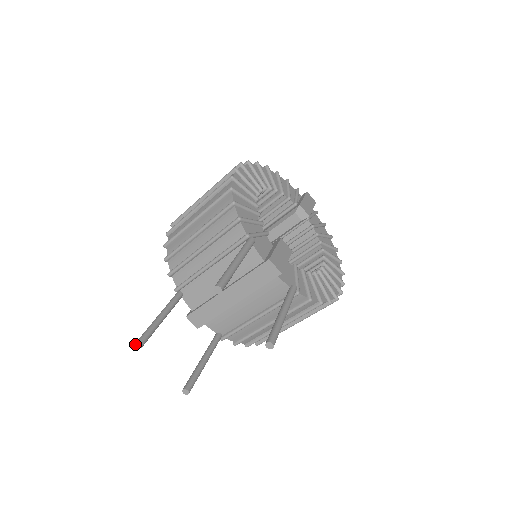
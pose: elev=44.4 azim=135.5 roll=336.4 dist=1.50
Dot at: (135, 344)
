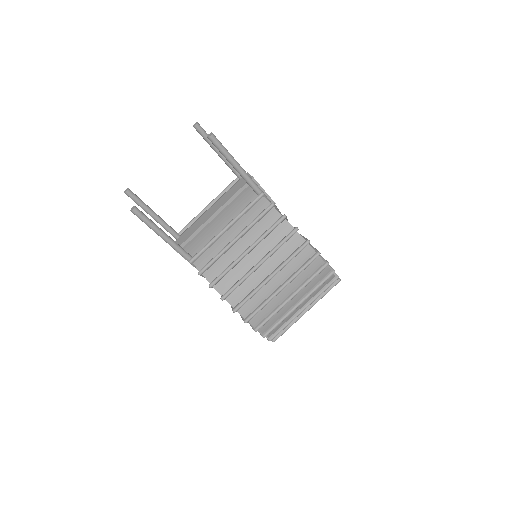
Dot at: (125, 191)
